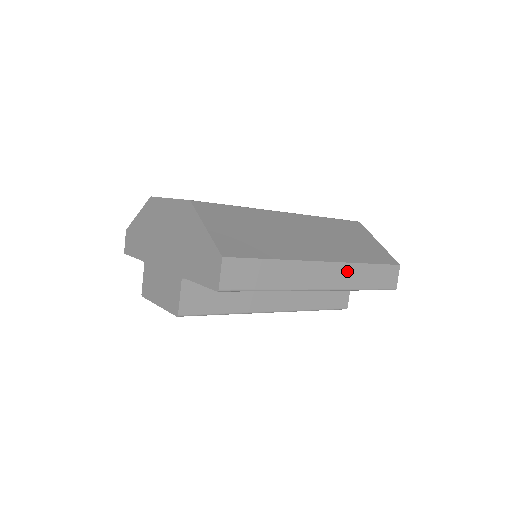
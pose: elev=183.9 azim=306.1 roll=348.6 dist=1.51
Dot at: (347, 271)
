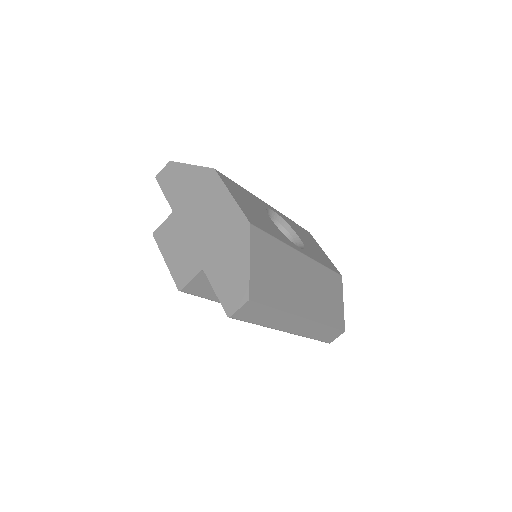
Dot at: (313, 327)
